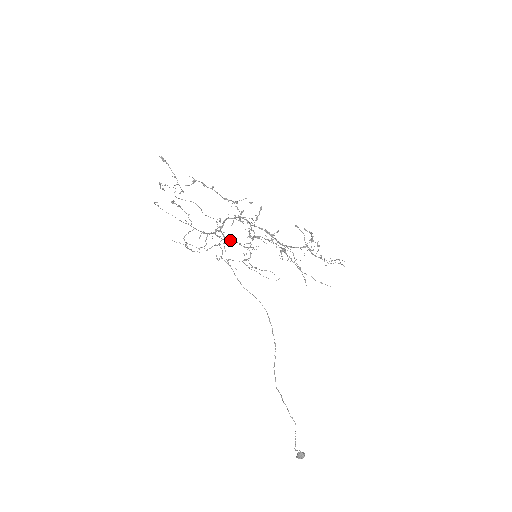
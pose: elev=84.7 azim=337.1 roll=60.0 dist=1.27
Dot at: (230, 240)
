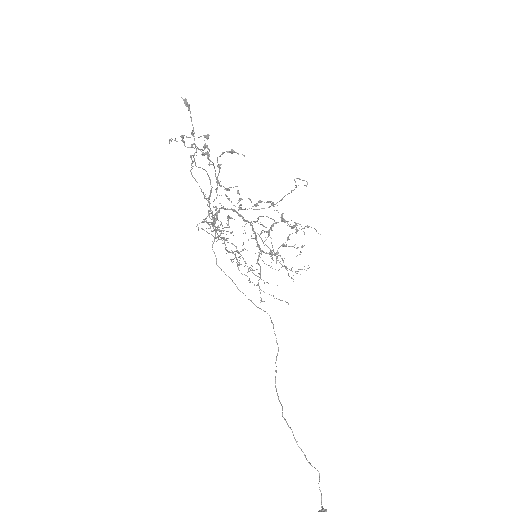
Dot at: (222, 238)
